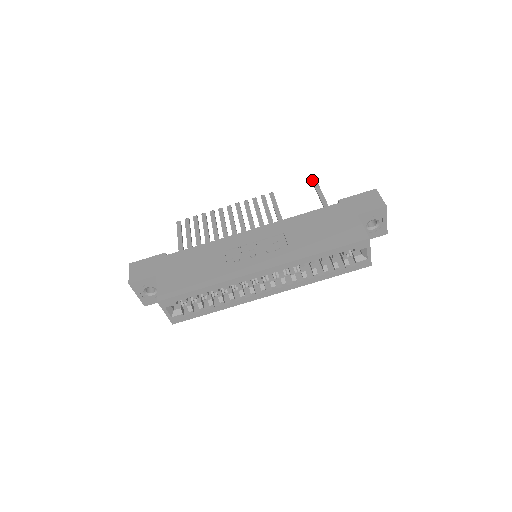
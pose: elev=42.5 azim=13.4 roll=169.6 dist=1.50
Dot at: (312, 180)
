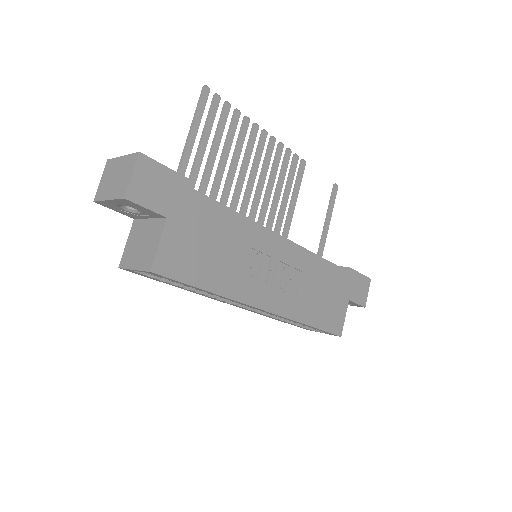
Dot at: (336, 185)
